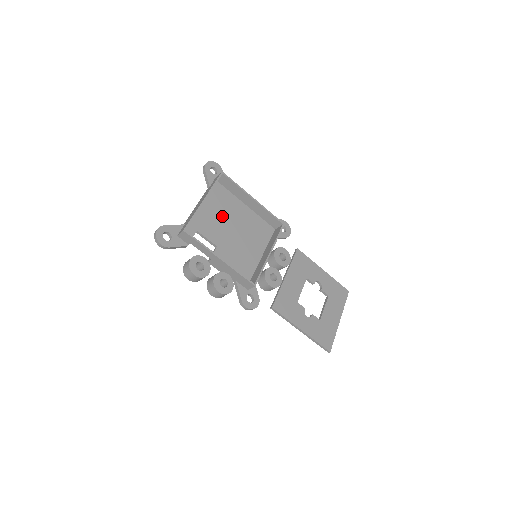
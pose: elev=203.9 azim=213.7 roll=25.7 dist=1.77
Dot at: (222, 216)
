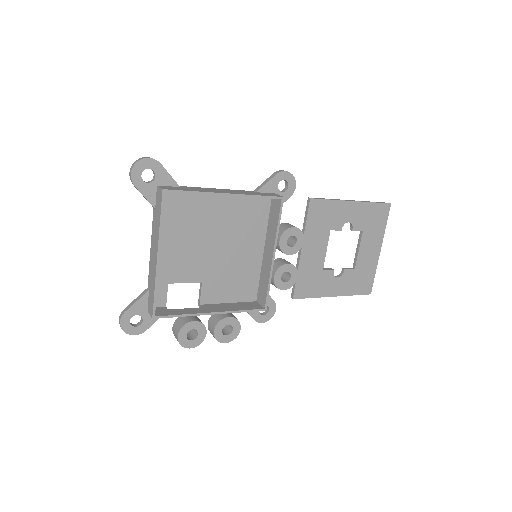
Dot at: (191, 237)
